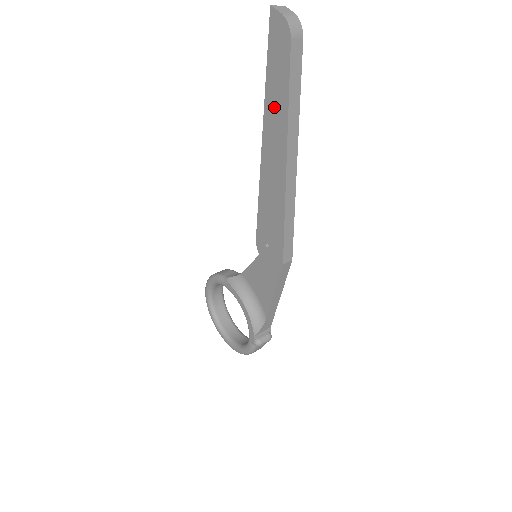
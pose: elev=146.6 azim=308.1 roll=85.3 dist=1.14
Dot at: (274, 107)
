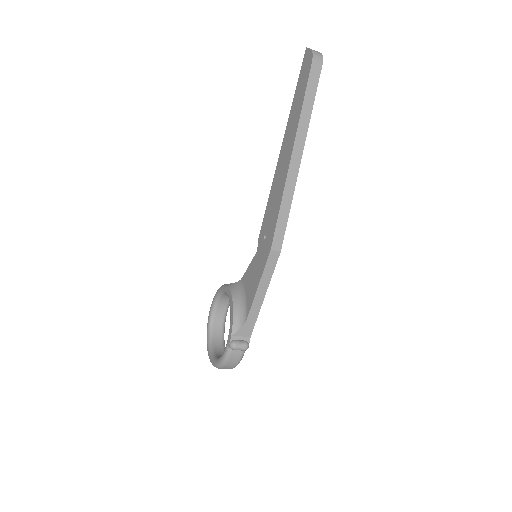
Dot at: (294, 115)
